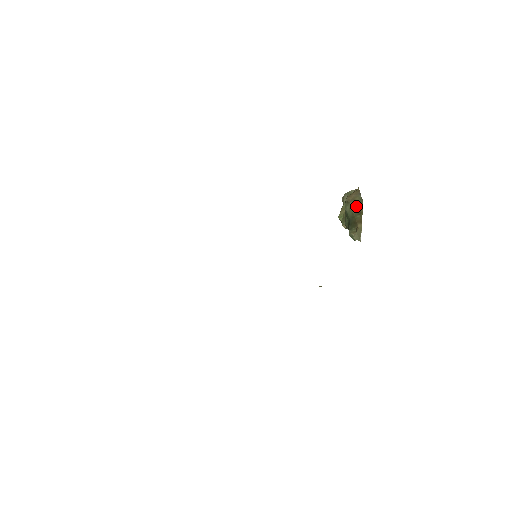
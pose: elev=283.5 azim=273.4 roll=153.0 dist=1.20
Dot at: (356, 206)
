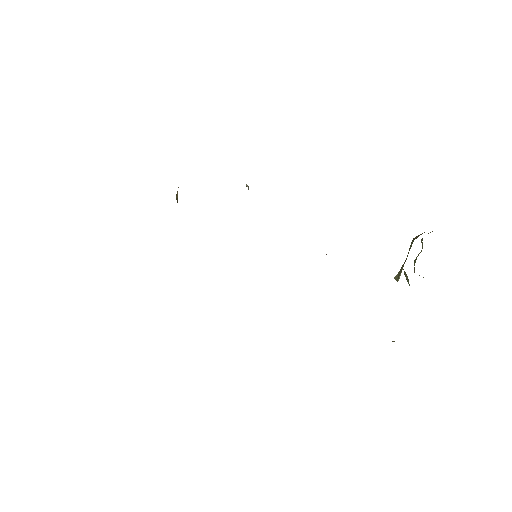
Dot at: occluded
